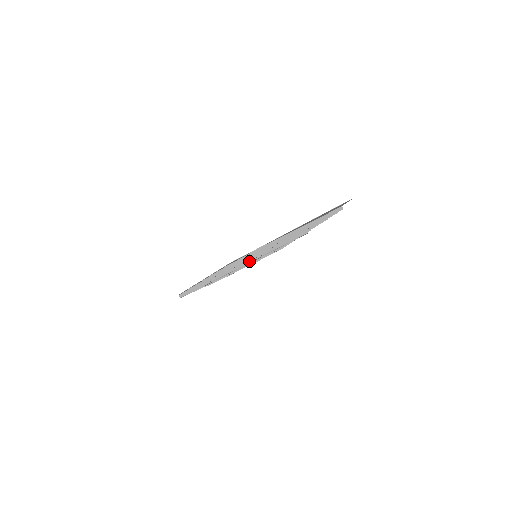
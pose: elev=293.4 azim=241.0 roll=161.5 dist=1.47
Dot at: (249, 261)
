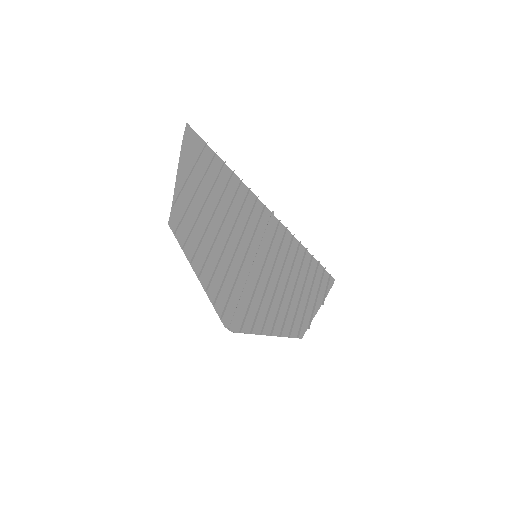
Dot at: (246, 257)
